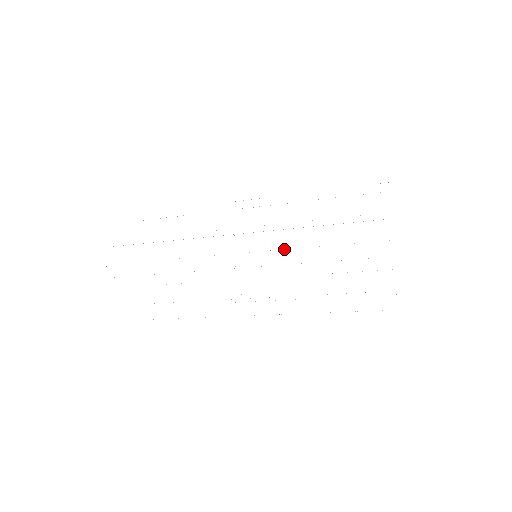
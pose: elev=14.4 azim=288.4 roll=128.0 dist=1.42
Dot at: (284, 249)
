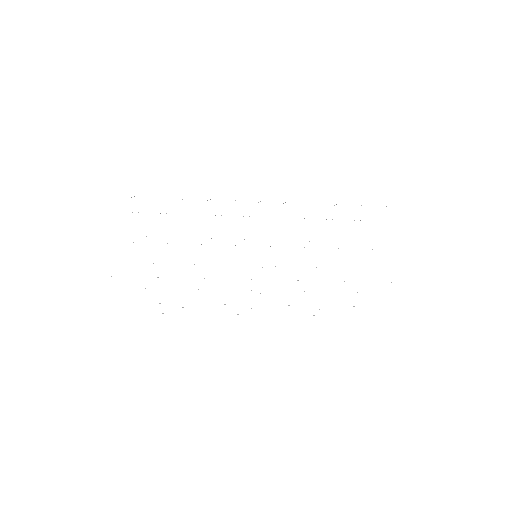
Dot at: occluded
